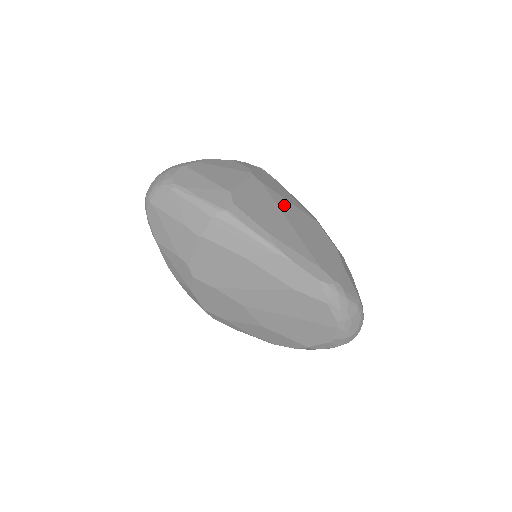
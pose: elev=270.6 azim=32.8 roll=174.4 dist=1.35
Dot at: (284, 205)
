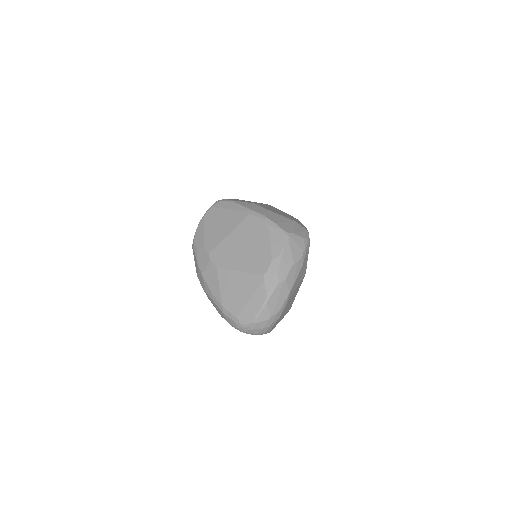
Dot at: occluded
